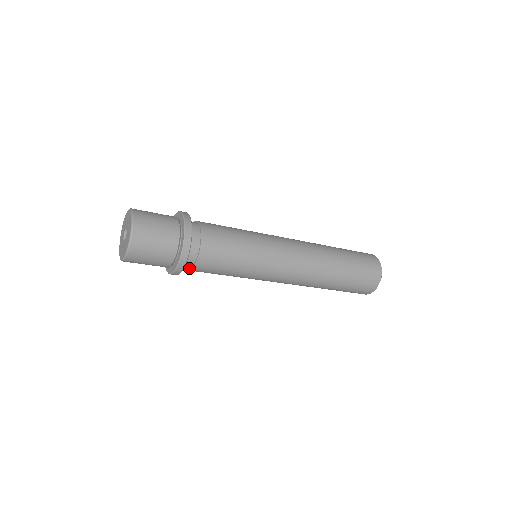
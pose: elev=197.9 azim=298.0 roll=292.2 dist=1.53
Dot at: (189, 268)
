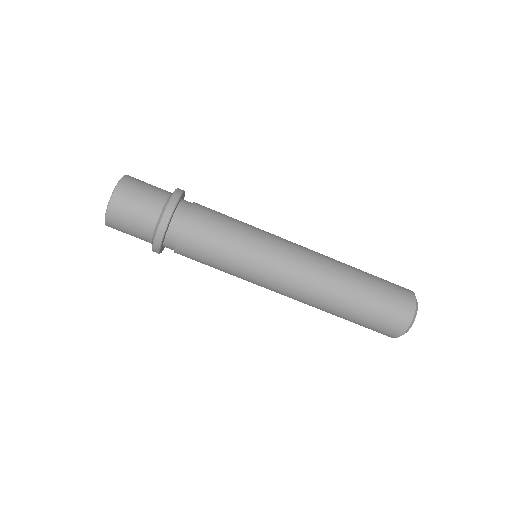
Dot at: (173, 248)
